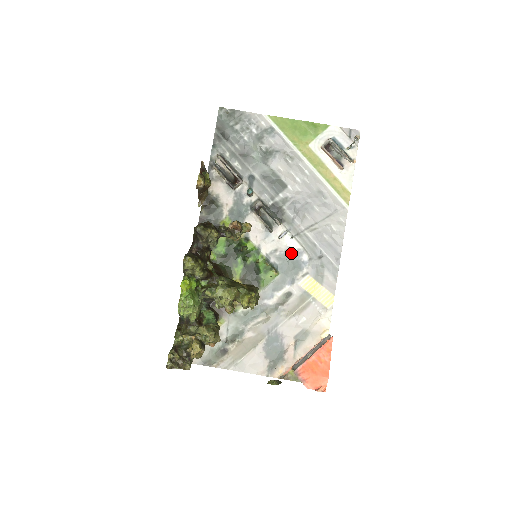
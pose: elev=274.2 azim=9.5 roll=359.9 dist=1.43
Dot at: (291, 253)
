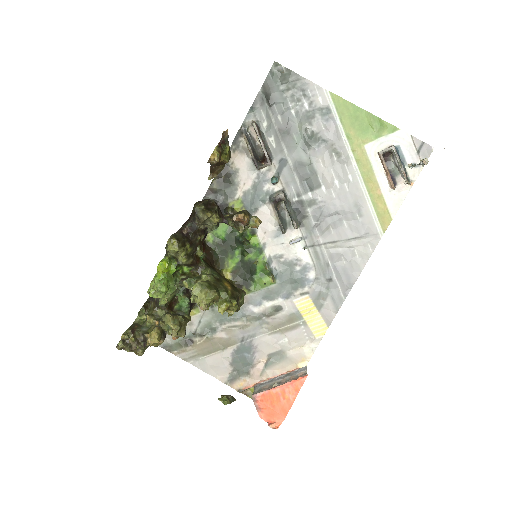
Dot at: (297, 265)
